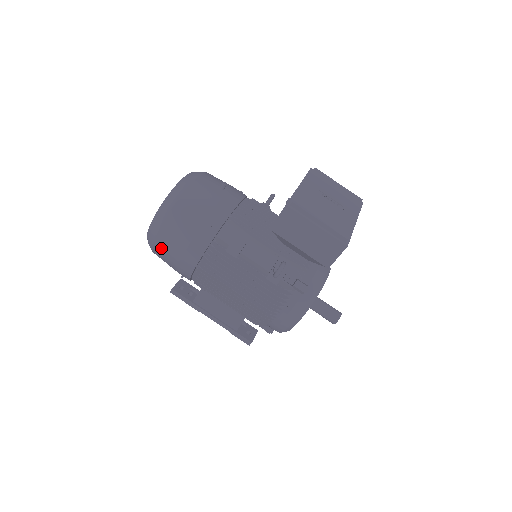
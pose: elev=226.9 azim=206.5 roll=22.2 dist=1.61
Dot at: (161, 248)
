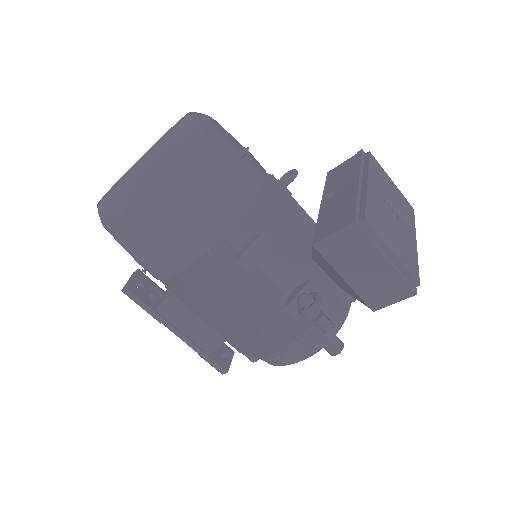
Dot at: (126, 232)
